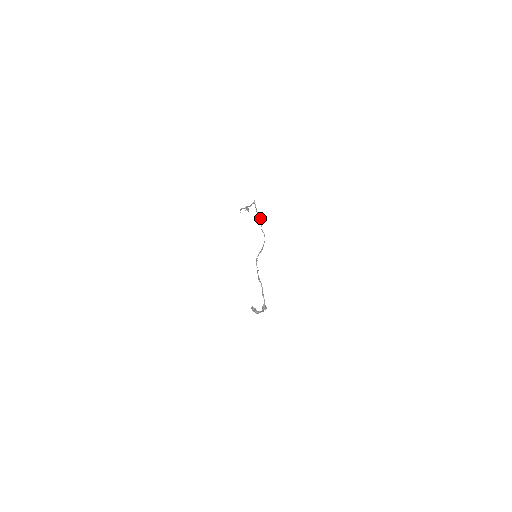
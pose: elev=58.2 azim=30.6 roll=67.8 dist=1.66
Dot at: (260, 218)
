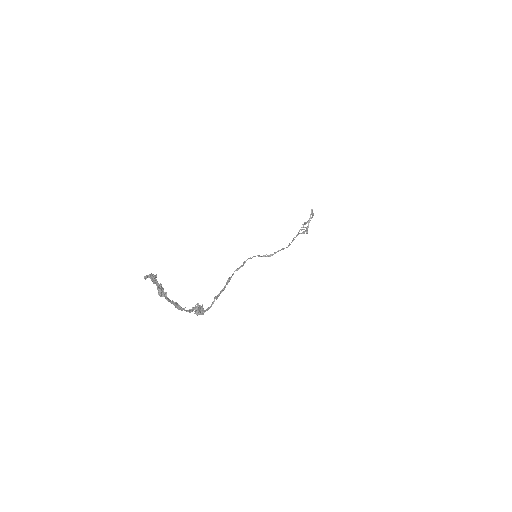
Dot at: (305, 230)
